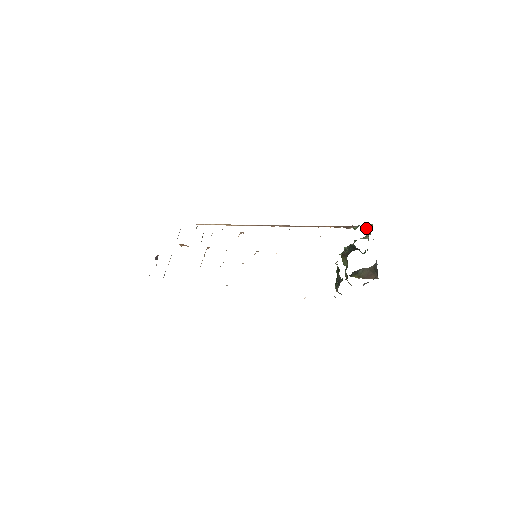
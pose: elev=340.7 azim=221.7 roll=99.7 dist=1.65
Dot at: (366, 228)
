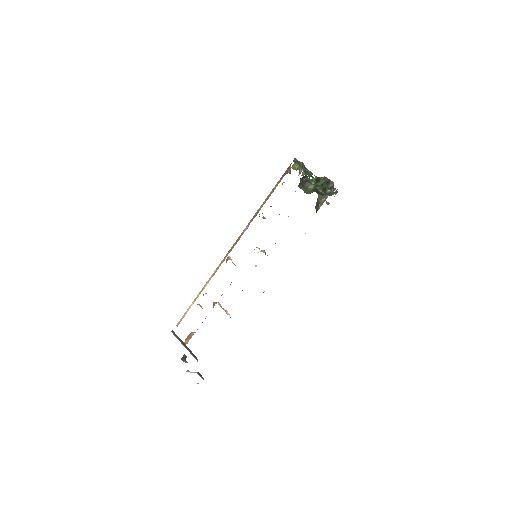
Dot at: occluded
